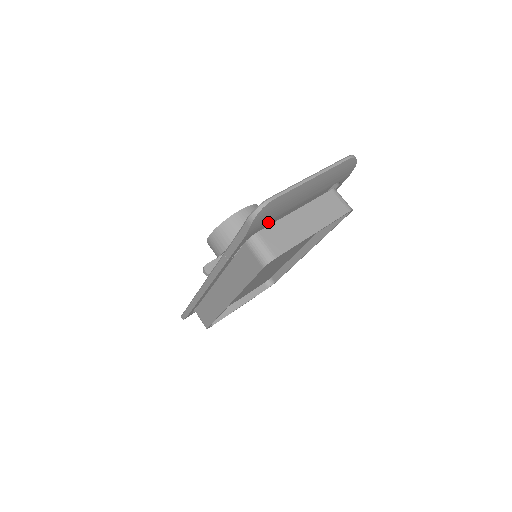
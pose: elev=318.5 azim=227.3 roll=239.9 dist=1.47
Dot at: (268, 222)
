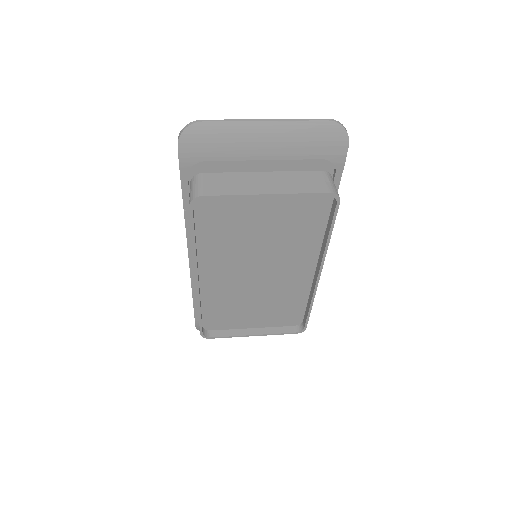
Dot at: occluded
